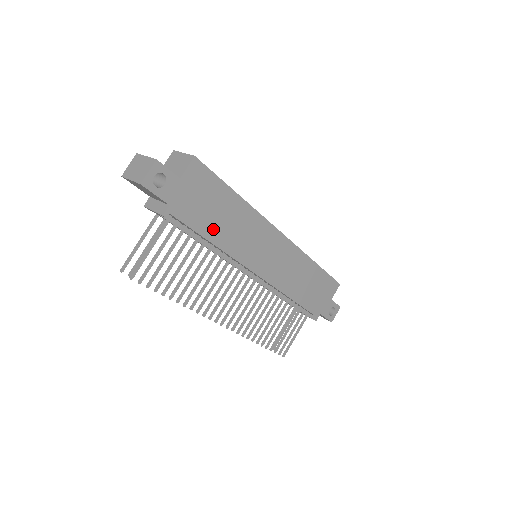
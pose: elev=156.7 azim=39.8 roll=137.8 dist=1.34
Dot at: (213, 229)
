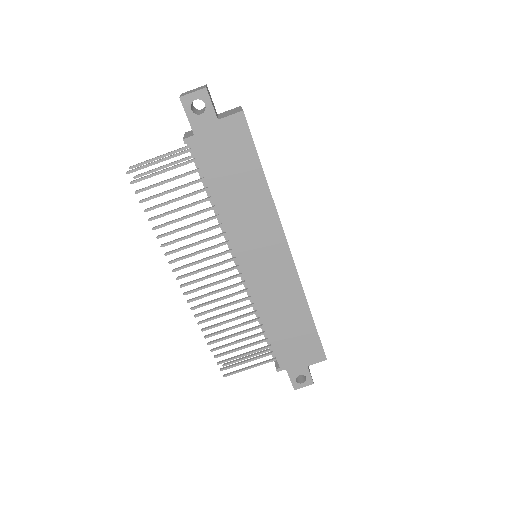
Dot at: (222, 189)
